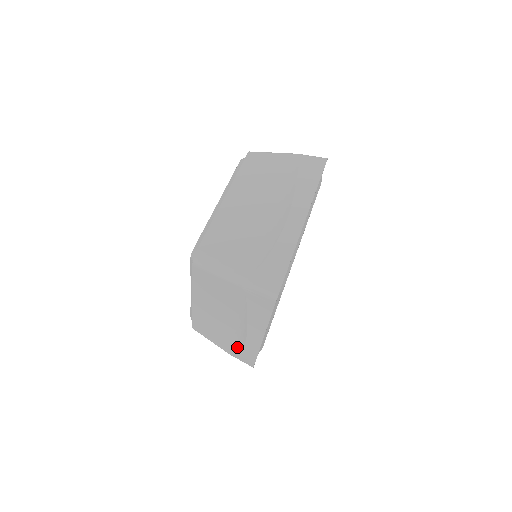
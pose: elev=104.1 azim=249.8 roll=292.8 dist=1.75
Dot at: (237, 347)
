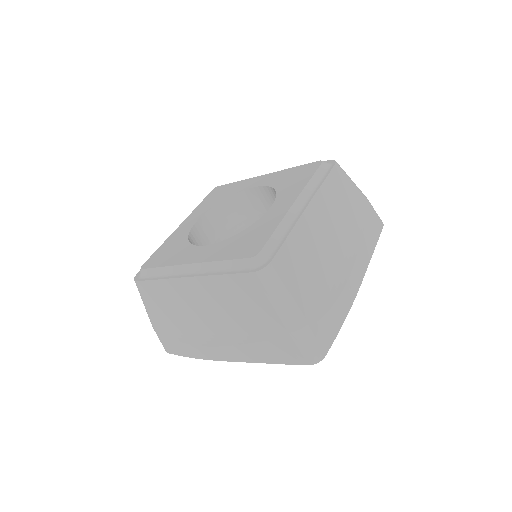
Dot at: (180, 336)
